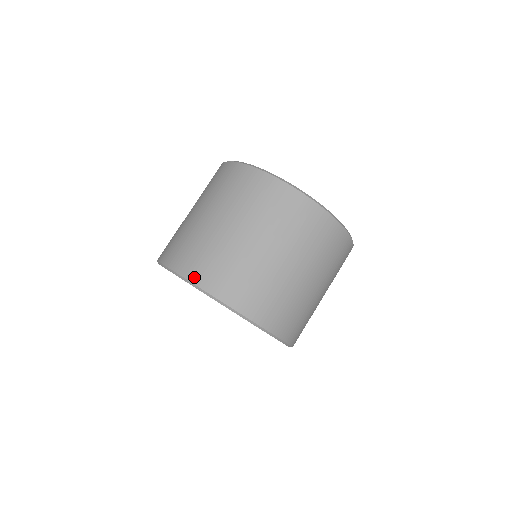
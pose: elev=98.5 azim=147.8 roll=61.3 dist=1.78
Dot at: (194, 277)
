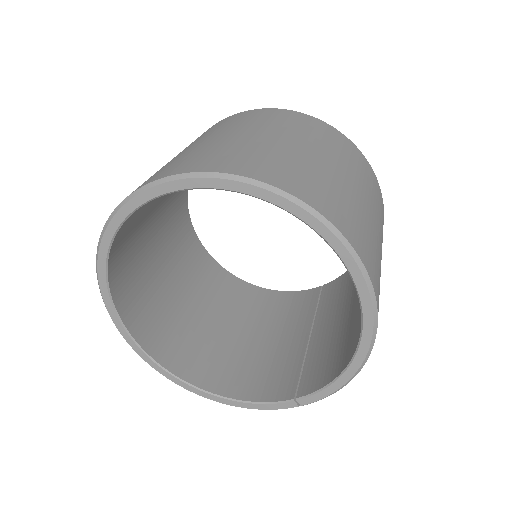
Dot at: (155, 178)
